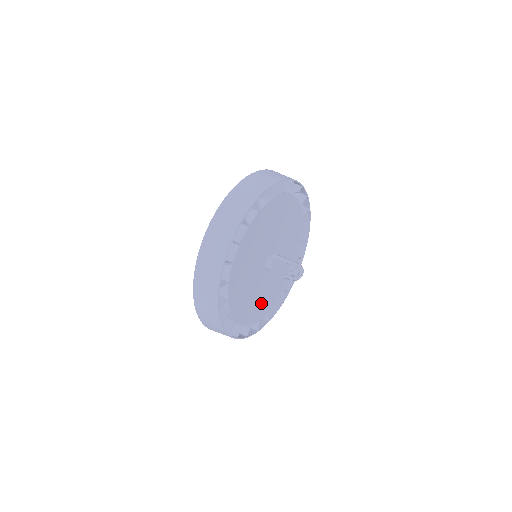
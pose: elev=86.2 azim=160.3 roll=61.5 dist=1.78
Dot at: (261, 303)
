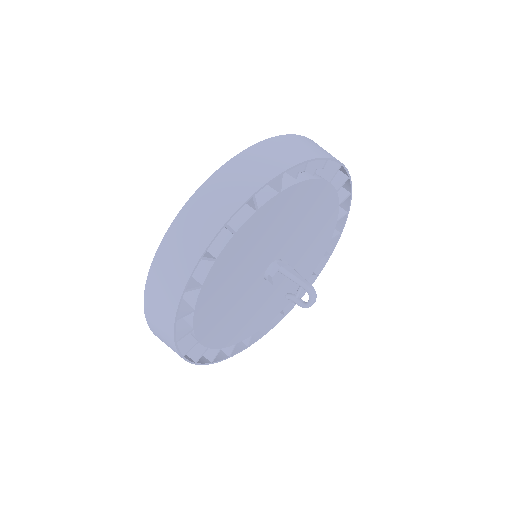
Dot at: (266, 310)
